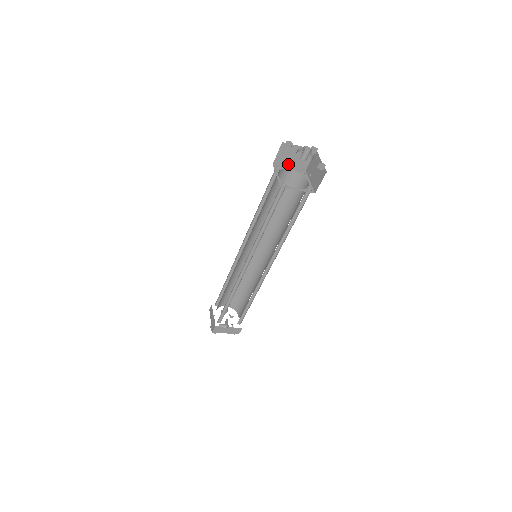
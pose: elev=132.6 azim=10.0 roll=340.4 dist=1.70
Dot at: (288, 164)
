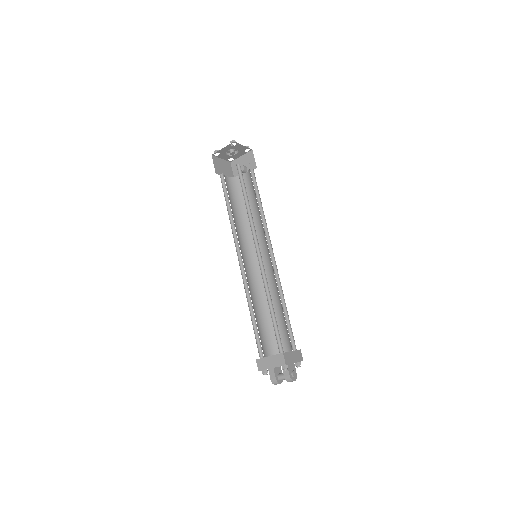
Dot at: occluded
